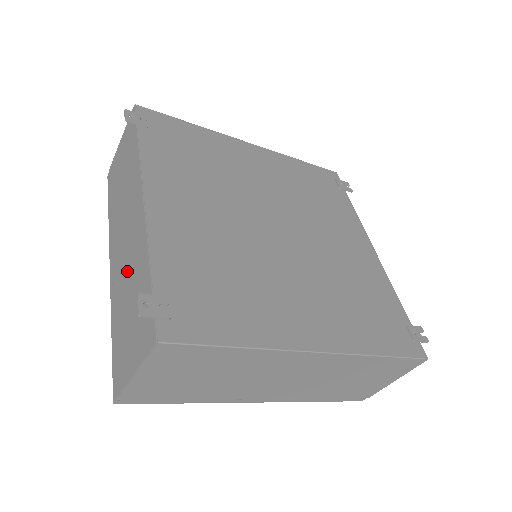
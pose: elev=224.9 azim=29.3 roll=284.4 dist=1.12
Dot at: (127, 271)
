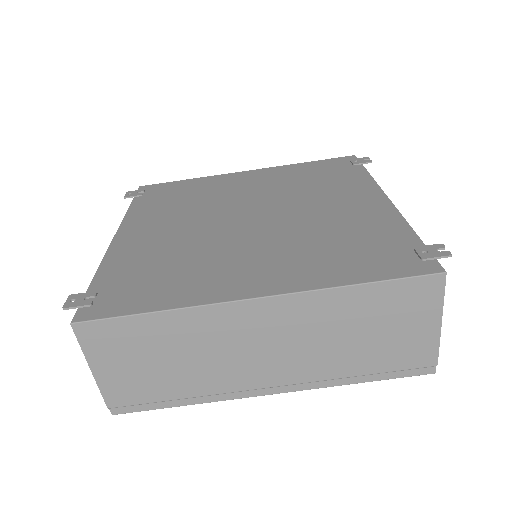
Dot at: occluded
